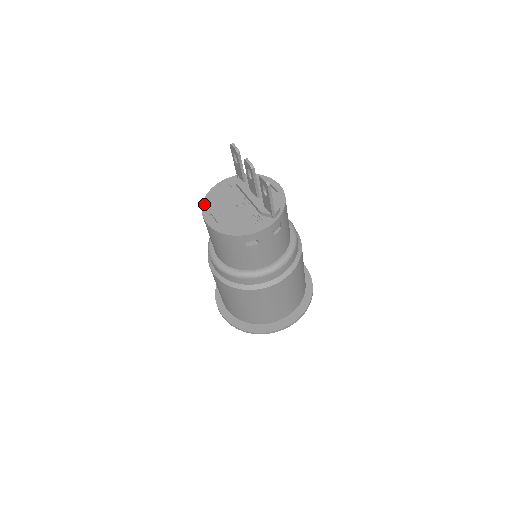
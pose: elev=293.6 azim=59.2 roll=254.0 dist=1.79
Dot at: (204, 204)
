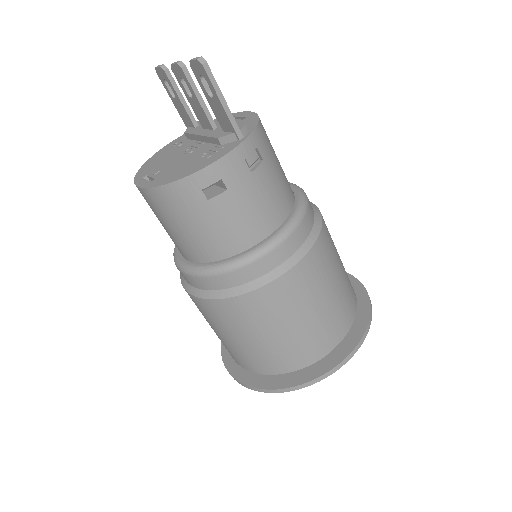
Dot at: (139, 172)
